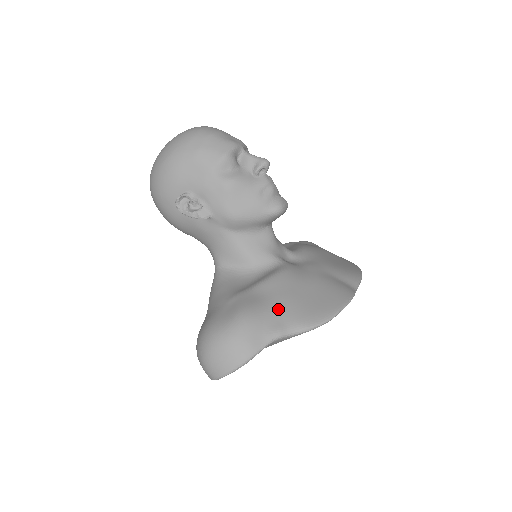
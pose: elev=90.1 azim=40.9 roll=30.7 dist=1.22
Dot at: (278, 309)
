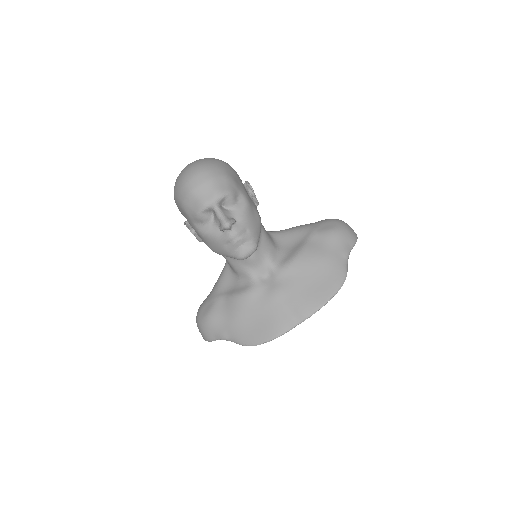
Dot at: (228, 324)
